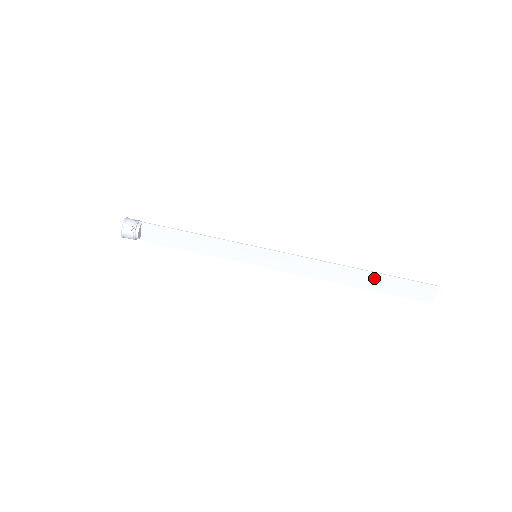
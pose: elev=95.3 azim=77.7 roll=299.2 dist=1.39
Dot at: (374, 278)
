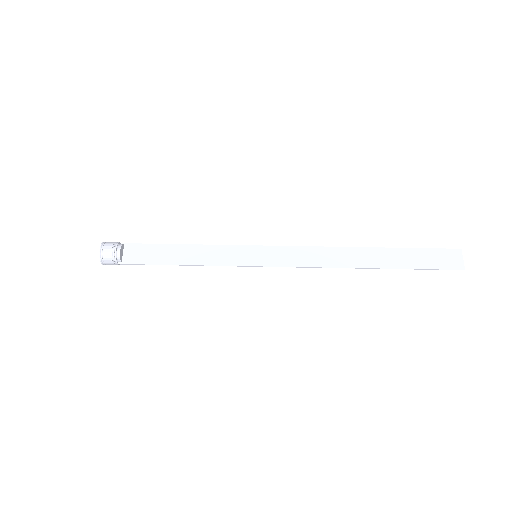
Dot at: (390, 254)
